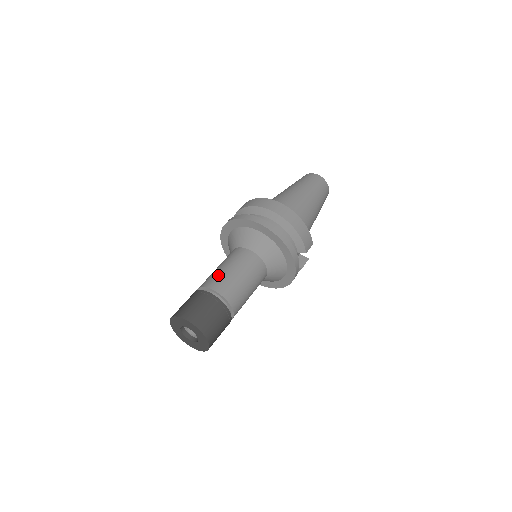
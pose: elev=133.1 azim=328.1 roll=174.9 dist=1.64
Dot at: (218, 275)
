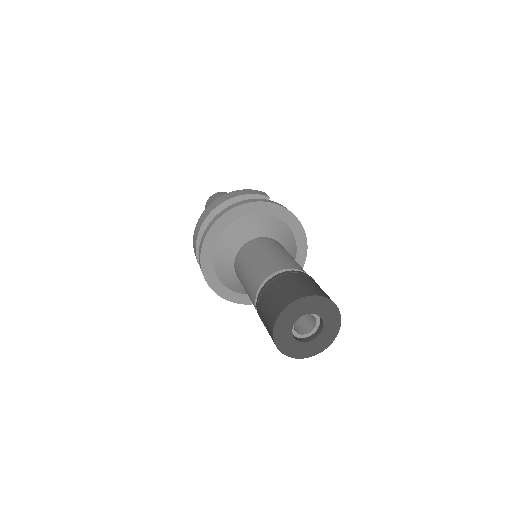
Dot at: (249, 282)
